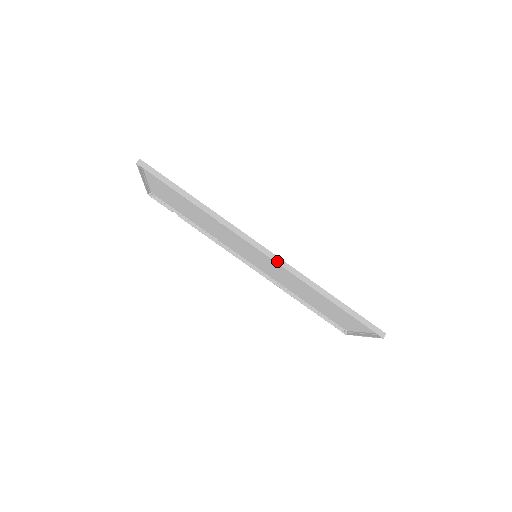
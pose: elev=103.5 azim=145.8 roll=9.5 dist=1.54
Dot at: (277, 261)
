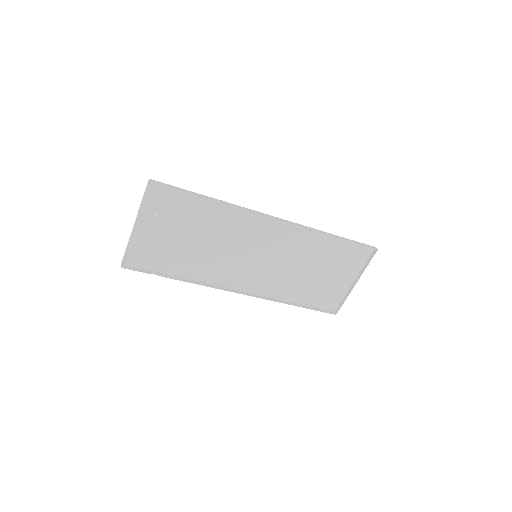
Dot at: (289, 222)
